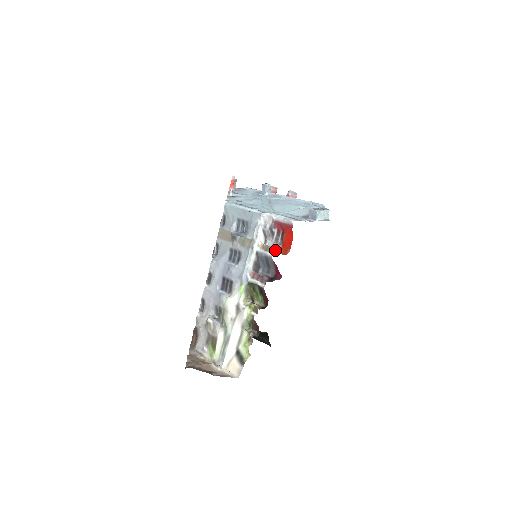
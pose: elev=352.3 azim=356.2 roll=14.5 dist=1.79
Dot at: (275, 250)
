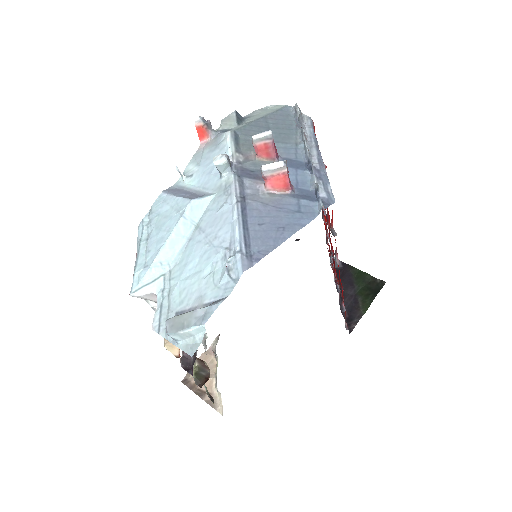
Dot at: (165, 346)
